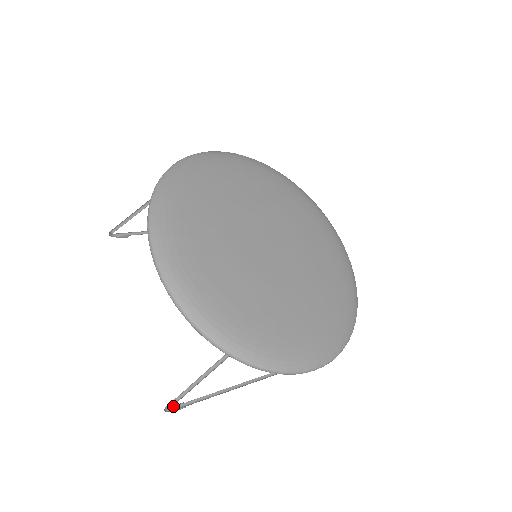
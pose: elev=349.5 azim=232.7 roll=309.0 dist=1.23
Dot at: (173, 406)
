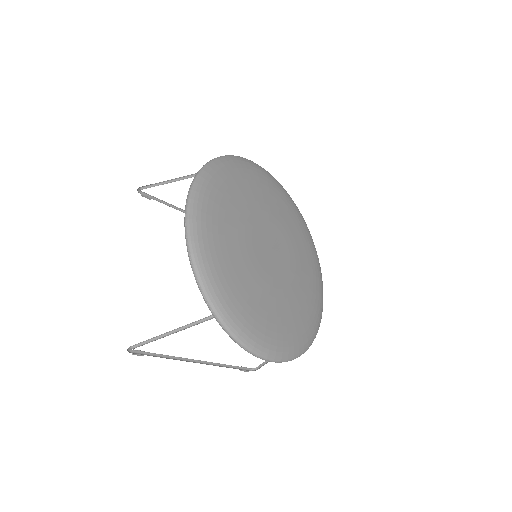
Dot at: occluded
